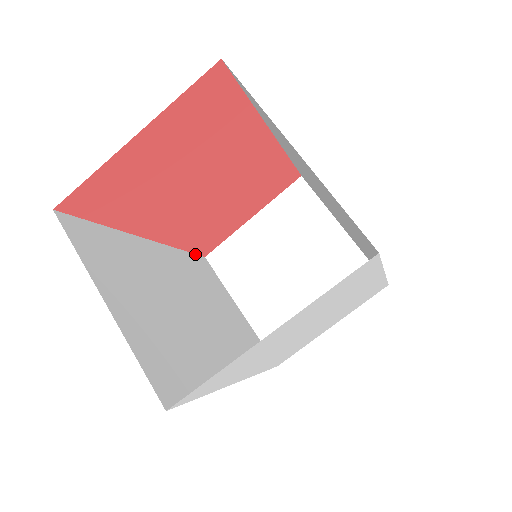
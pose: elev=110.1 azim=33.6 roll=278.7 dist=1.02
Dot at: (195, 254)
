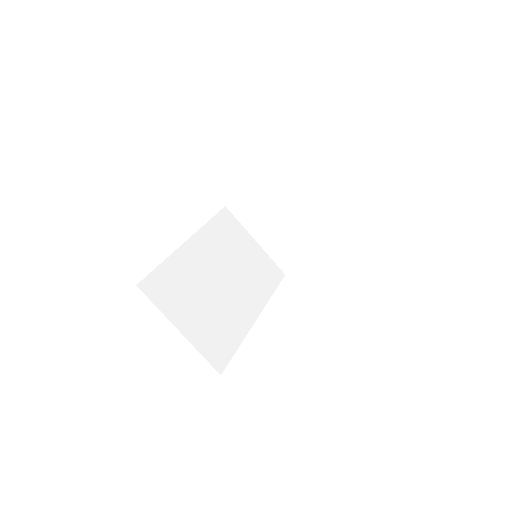
Dot at: (218, 213)
